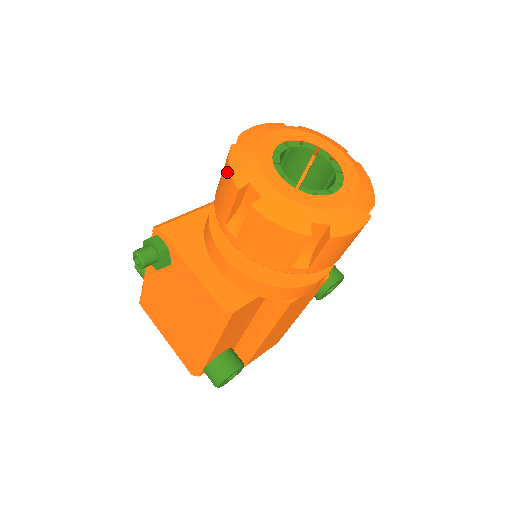
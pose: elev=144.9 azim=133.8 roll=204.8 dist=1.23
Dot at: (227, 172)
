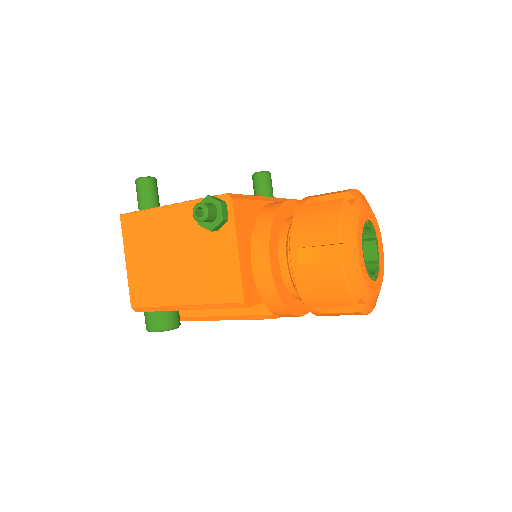
Dot at: (335, 219)
